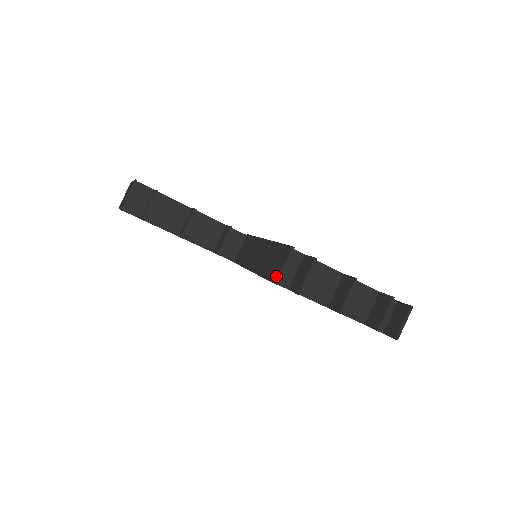
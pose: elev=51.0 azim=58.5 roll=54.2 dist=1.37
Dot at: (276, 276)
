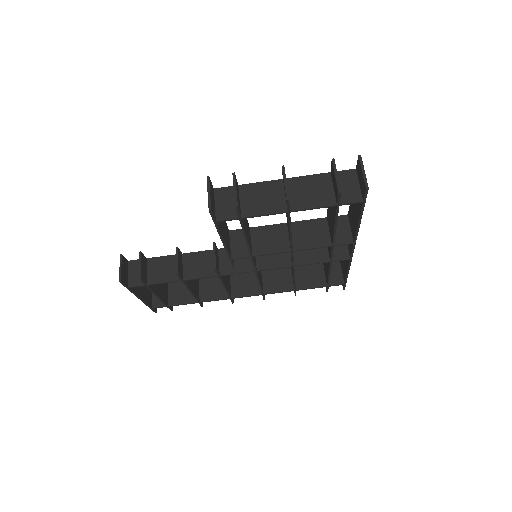
Dot at: (209, 206)
